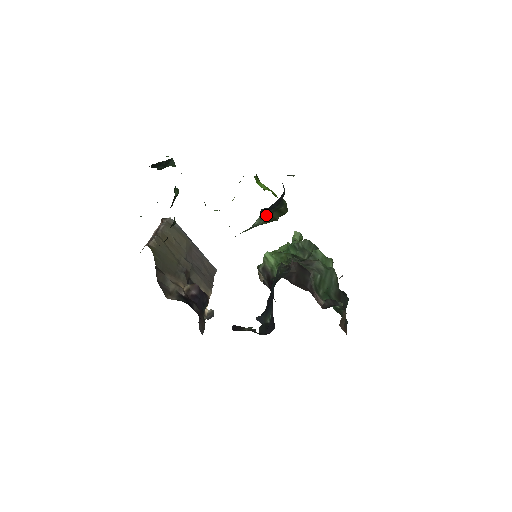
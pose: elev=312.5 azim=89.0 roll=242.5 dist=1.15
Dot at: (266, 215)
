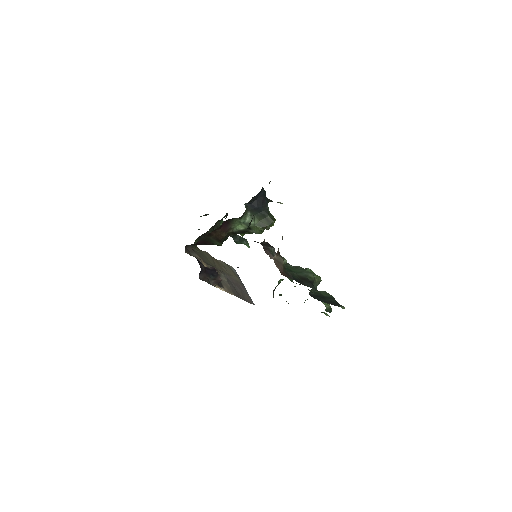
Dot at: (257, 219)
